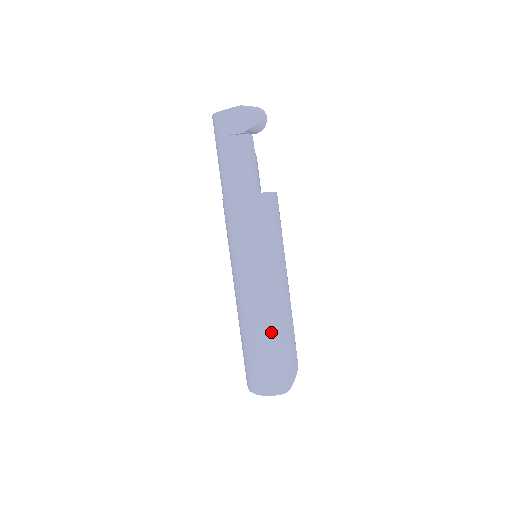
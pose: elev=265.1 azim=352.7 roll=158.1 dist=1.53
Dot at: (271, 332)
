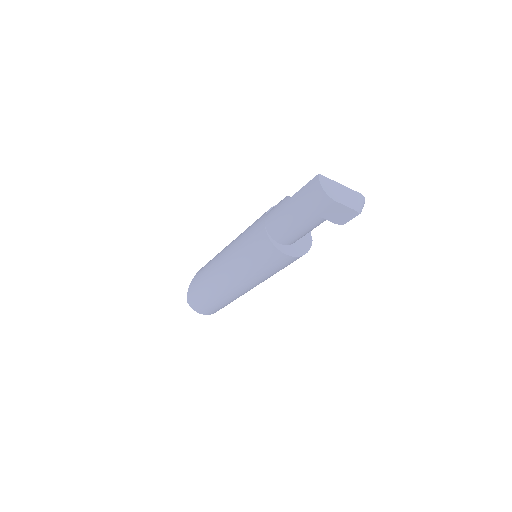
Dot at: occluded
